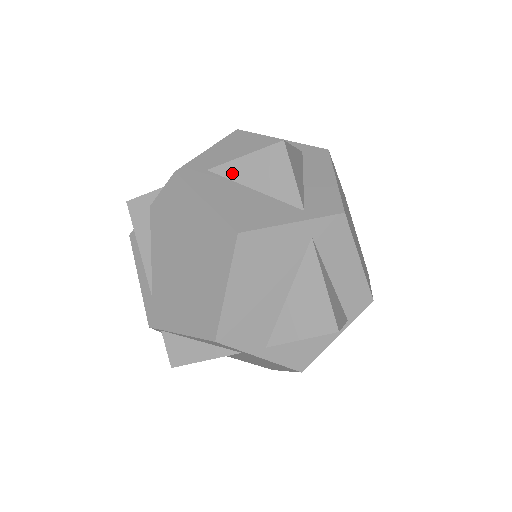
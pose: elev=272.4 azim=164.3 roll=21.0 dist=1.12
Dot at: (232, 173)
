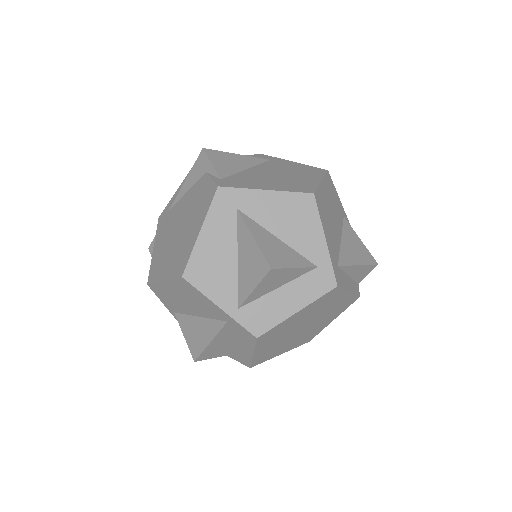
Dot at: (241, 233)
